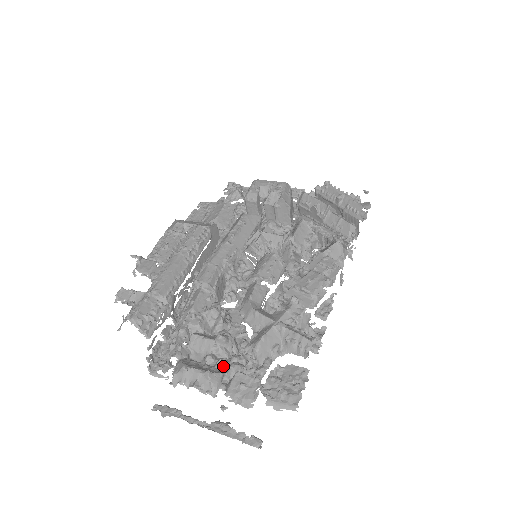
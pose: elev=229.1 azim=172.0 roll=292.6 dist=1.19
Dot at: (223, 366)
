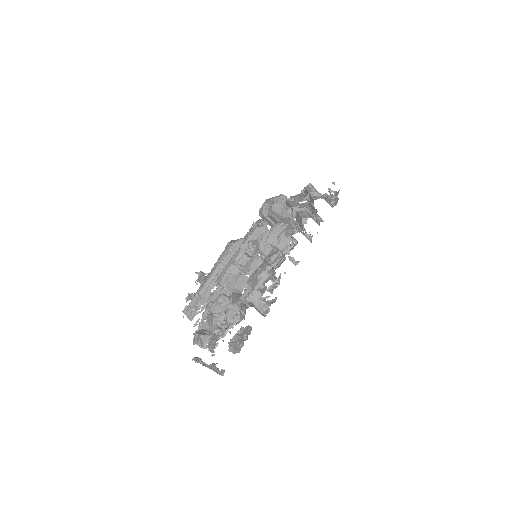
Dot at: occluded
